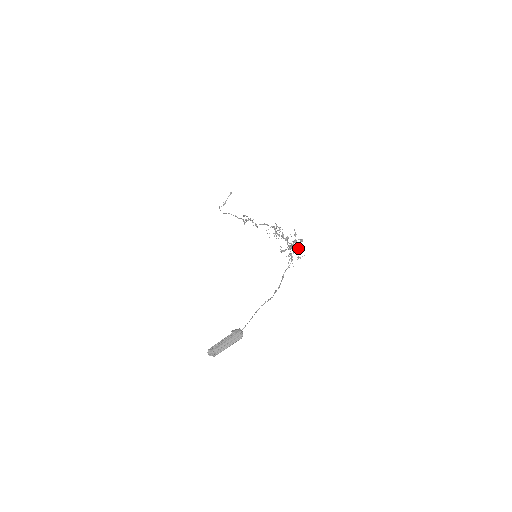
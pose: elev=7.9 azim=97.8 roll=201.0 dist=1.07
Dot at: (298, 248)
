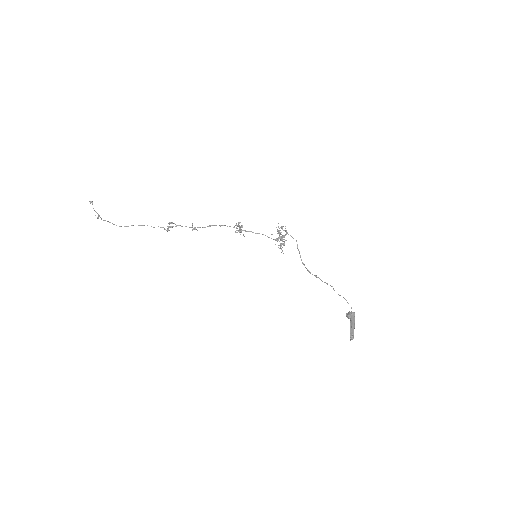
Dot at: occluded
